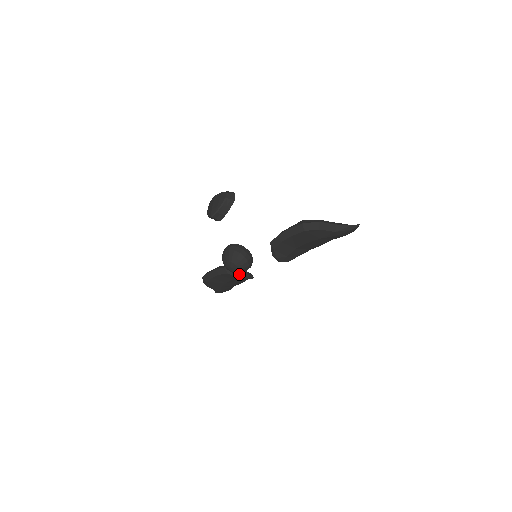
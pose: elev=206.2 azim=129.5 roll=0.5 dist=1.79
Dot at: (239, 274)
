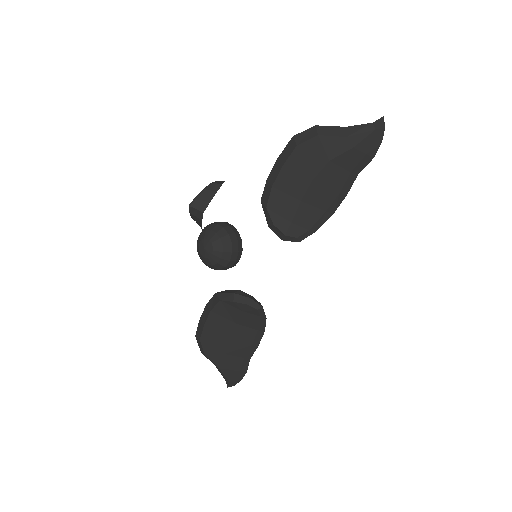
Dot at: (236, 296)
